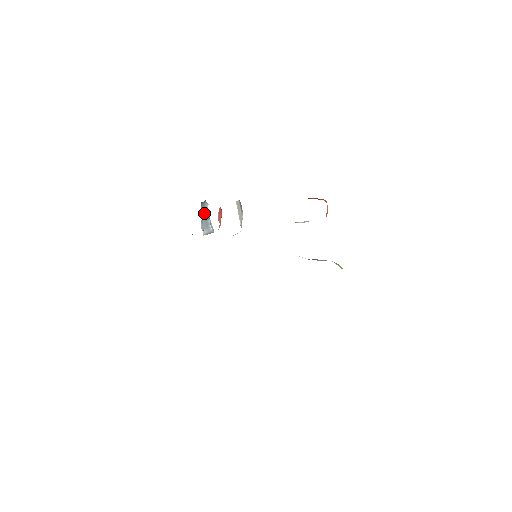
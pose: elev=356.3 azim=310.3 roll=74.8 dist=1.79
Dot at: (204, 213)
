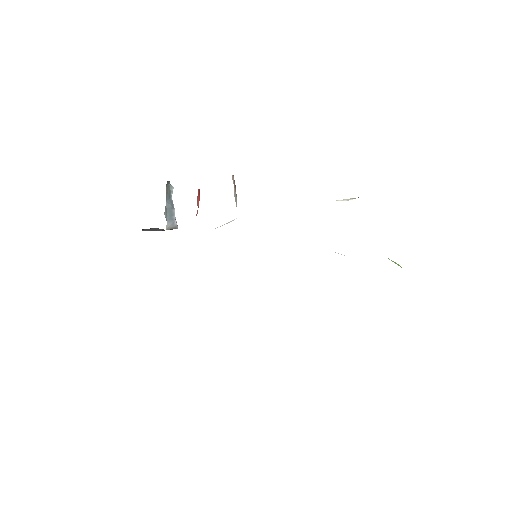
Dot at: (168, 198)
